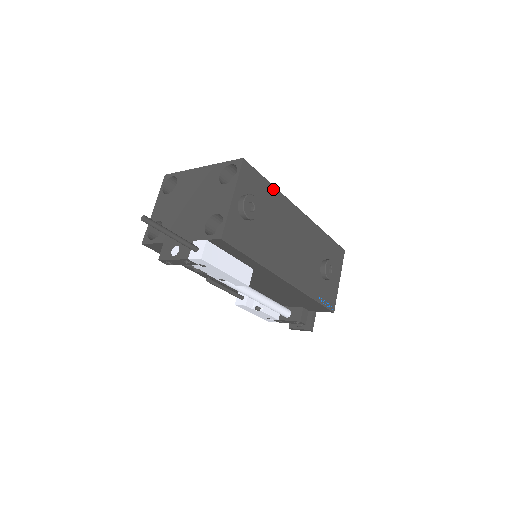
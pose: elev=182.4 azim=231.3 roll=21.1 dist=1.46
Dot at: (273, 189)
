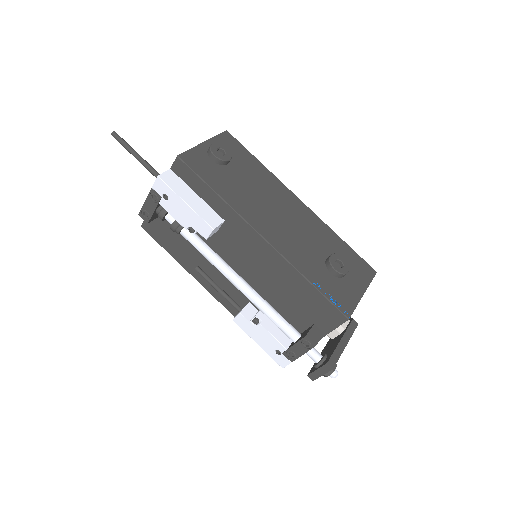
Dot at: (260, 165)
